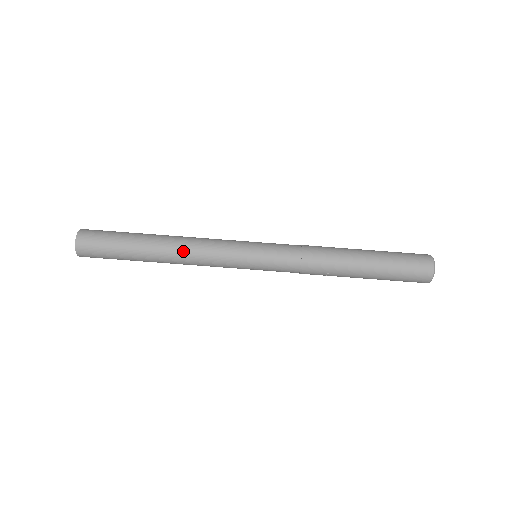
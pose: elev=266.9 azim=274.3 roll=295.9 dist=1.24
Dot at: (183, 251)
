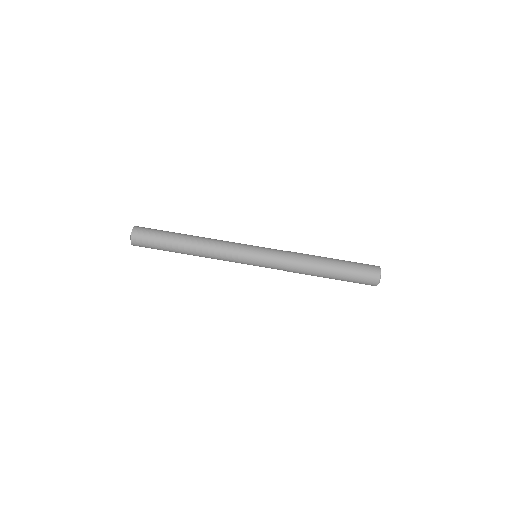
Dot at: (207, 239)
